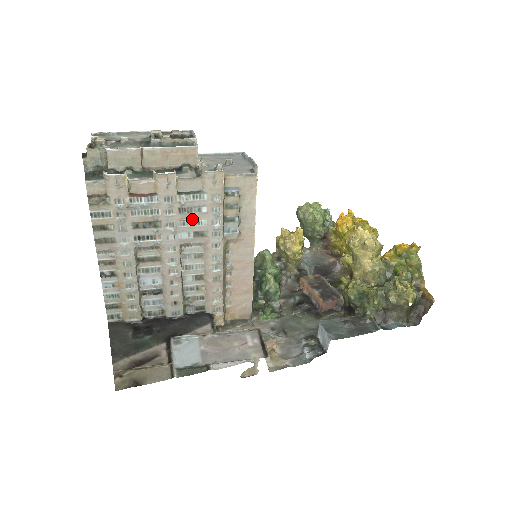
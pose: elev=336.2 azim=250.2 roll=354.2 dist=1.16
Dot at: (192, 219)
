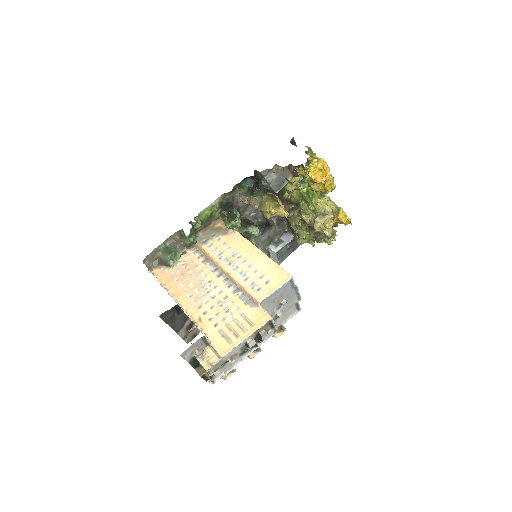
Dot at: occluded
